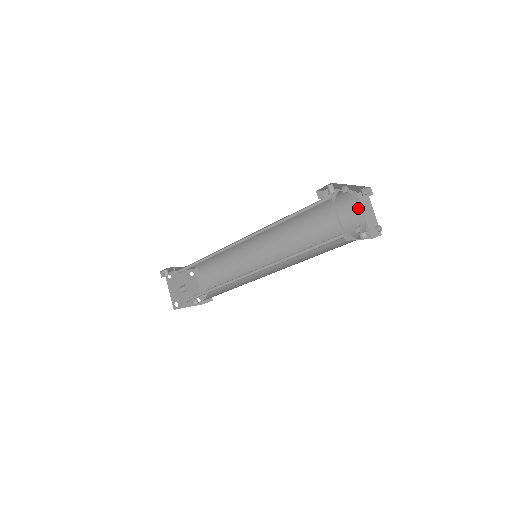
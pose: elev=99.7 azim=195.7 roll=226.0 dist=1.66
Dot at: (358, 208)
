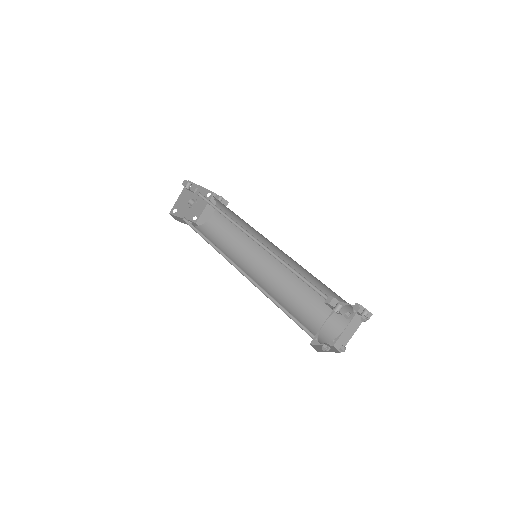
Dot at: (348, 319)
